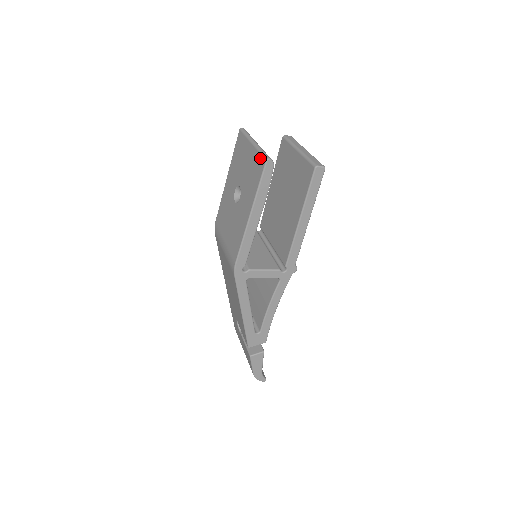
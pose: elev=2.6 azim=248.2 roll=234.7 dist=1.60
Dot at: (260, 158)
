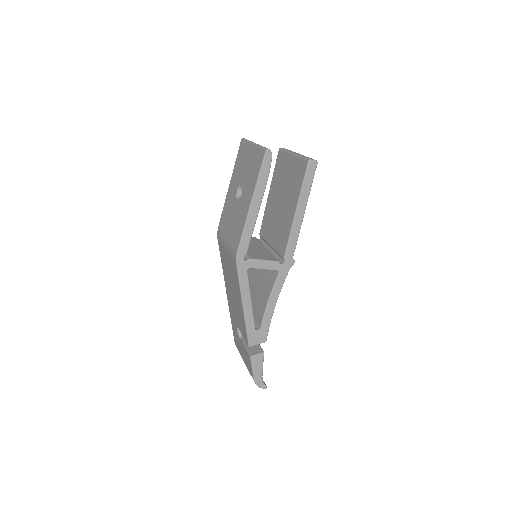
Dot at: (260, 151)
